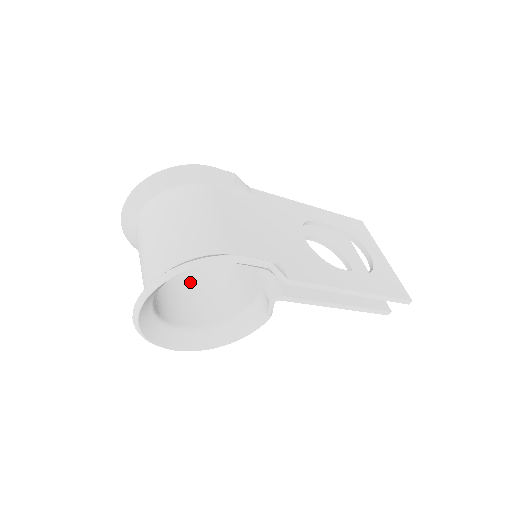
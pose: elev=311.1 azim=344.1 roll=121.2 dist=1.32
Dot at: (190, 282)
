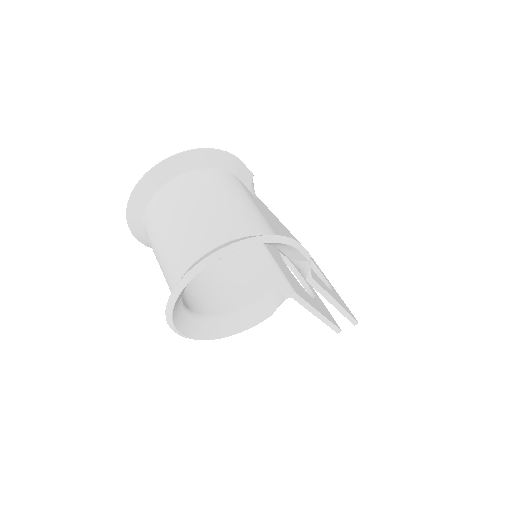
Dot at: occluded
